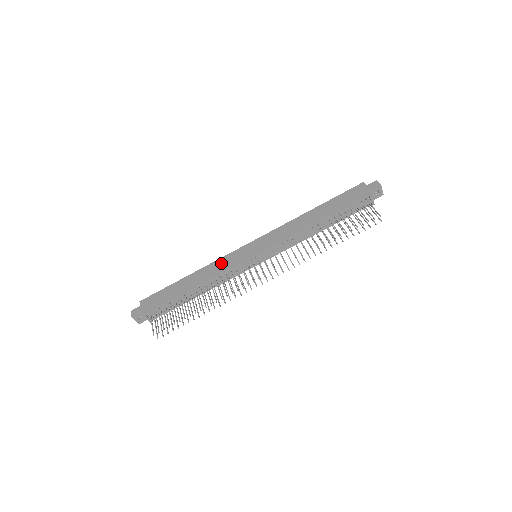
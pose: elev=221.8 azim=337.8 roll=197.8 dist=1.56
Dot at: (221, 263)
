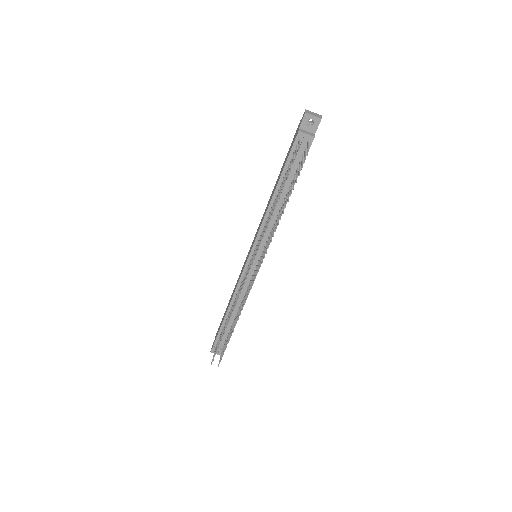
Dot at: (239, 277)
